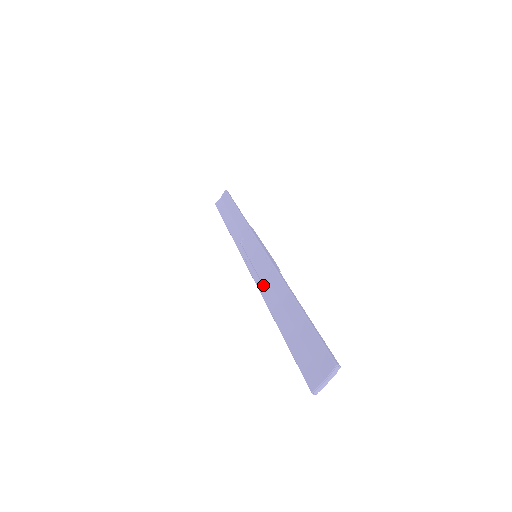
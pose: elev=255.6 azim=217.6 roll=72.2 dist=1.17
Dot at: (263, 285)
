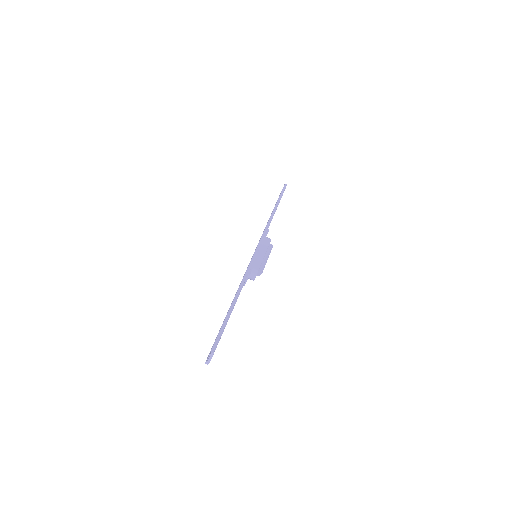
Dot at: occluded
